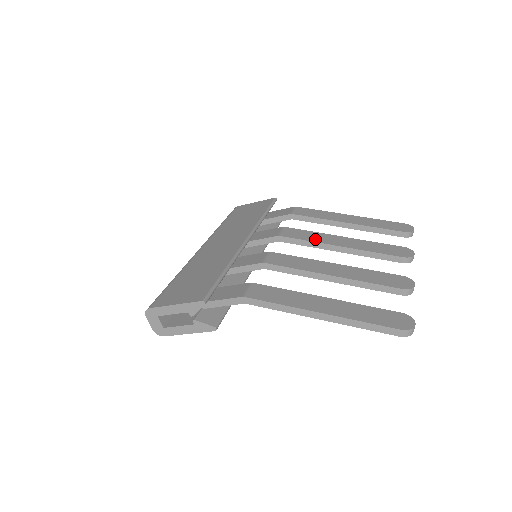
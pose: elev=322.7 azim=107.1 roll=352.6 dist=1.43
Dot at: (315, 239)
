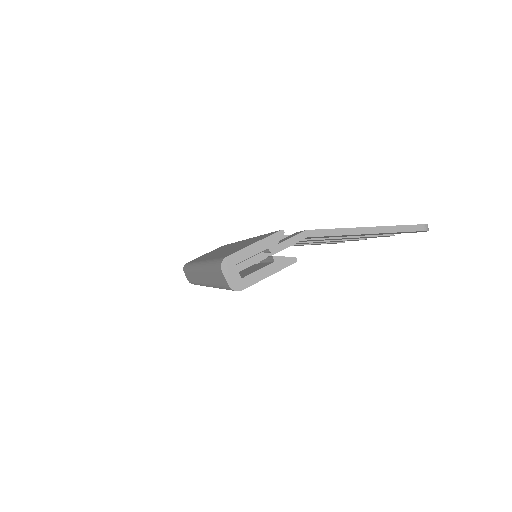
Dot at: occluded
